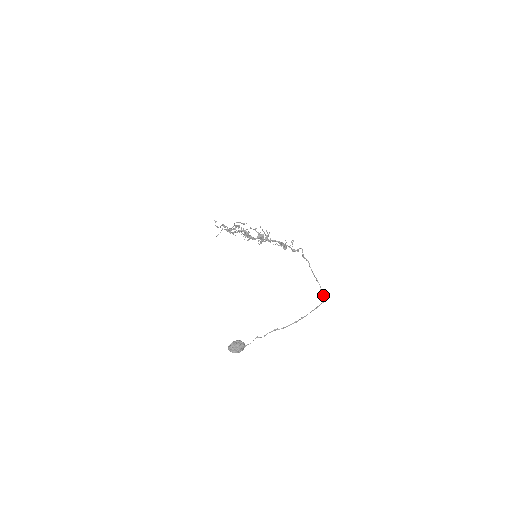
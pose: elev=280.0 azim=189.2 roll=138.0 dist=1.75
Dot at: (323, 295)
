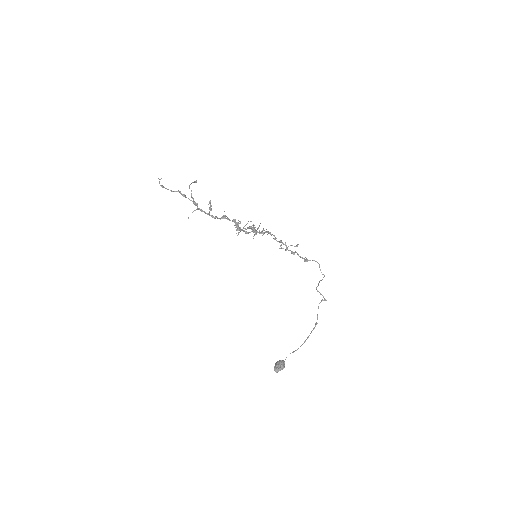
Dot at: (320, 293)
